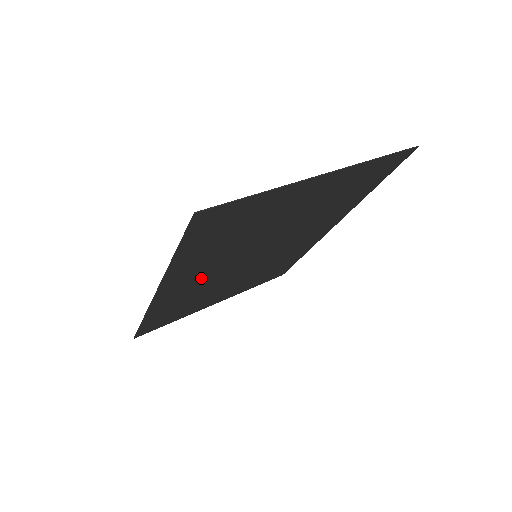
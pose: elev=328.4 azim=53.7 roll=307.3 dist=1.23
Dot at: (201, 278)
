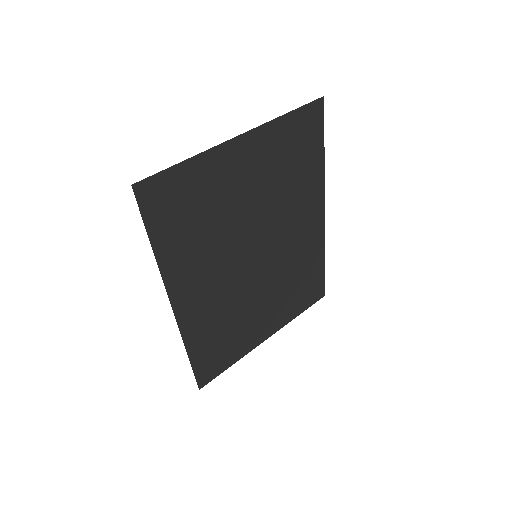
Dot at: (211, 287)
